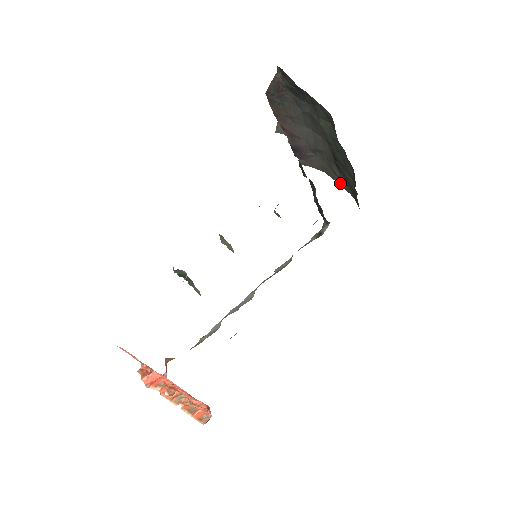
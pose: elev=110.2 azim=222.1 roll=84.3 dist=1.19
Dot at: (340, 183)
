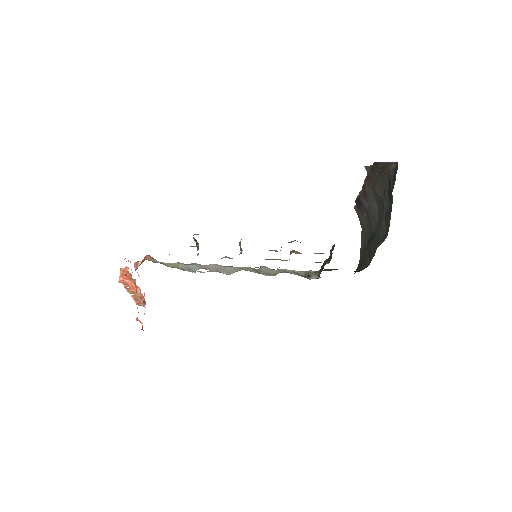
Dot at: (362, 247)
